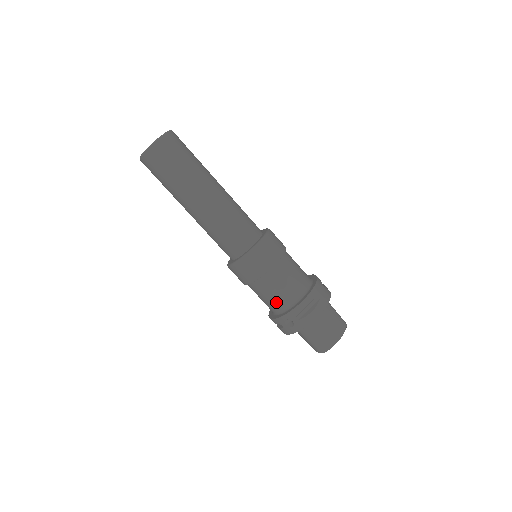
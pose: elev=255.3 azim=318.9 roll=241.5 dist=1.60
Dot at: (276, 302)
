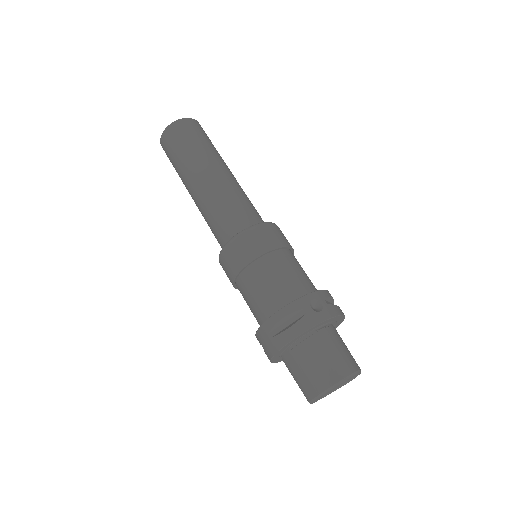
Dot at: (296, 283)
